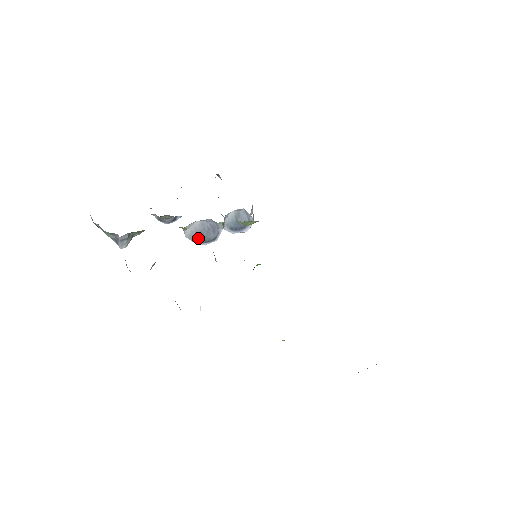
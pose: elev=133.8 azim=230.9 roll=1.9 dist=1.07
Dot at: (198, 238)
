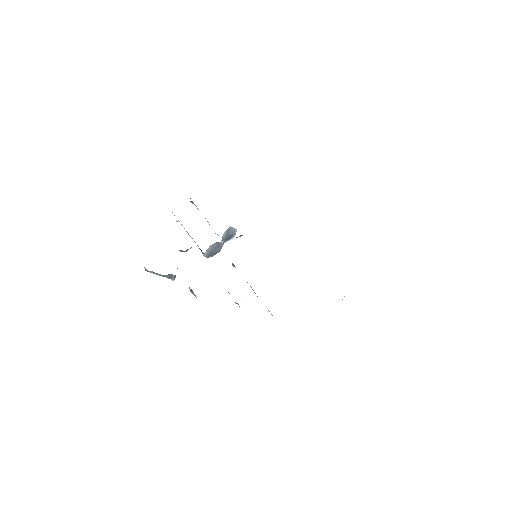
Dot at: (210, 254)
